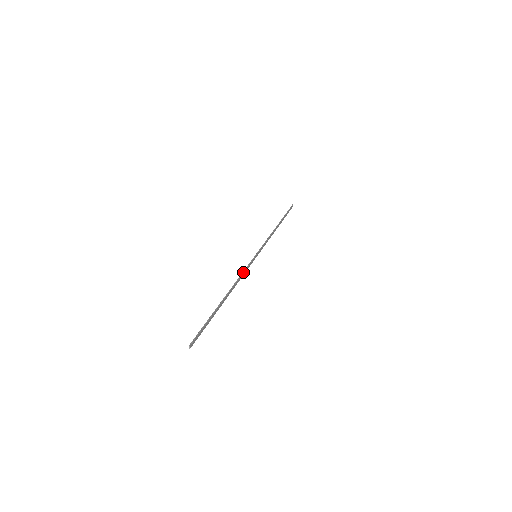
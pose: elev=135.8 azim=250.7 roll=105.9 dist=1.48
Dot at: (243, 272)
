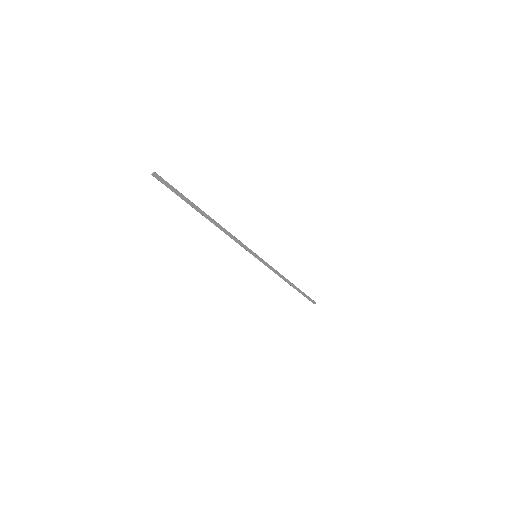
Dot at: occluded
